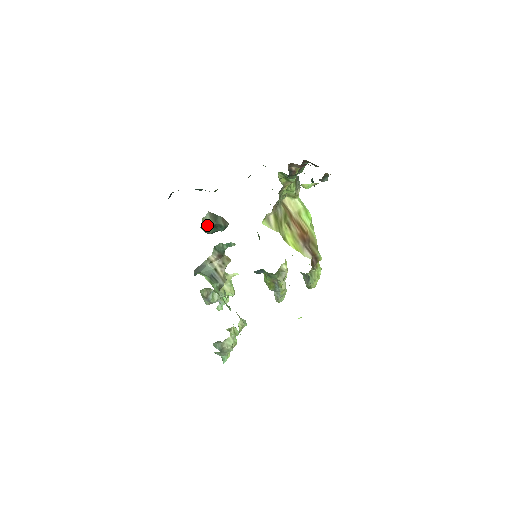
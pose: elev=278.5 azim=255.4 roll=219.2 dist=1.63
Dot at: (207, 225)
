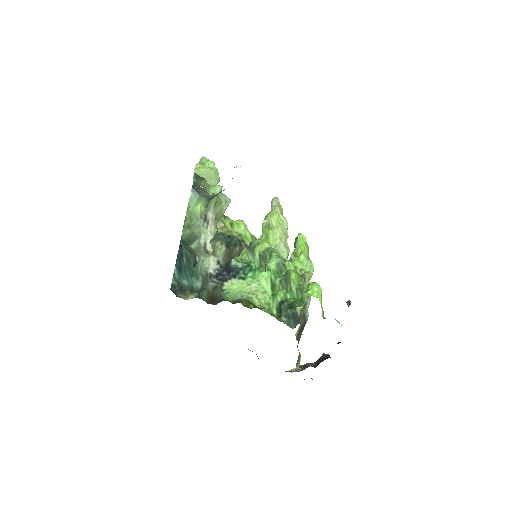
Dot at: (218, 248)
